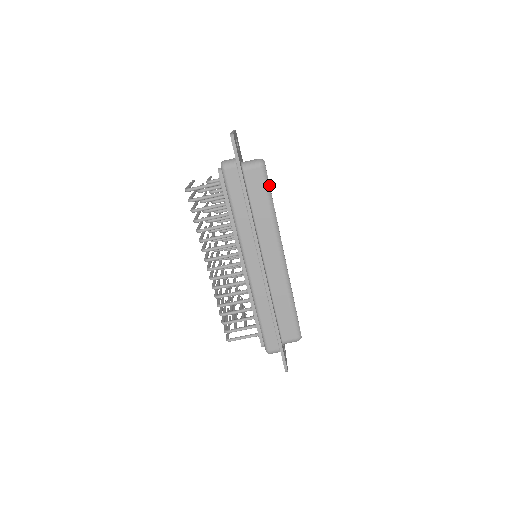
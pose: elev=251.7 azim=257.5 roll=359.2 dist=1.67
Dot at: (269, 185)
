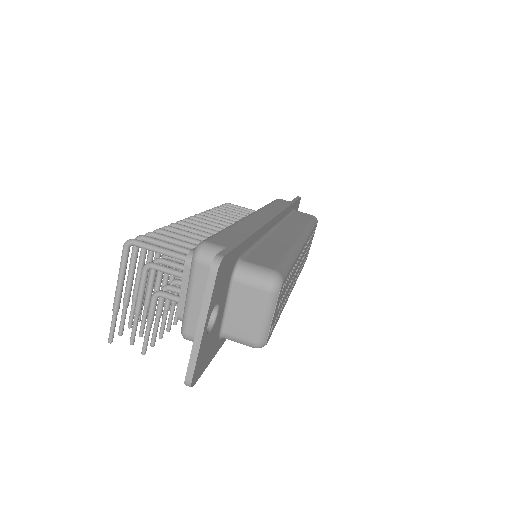
Dot at: occluded
